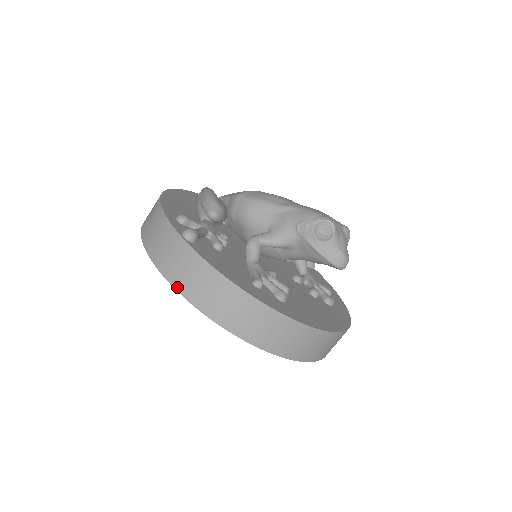
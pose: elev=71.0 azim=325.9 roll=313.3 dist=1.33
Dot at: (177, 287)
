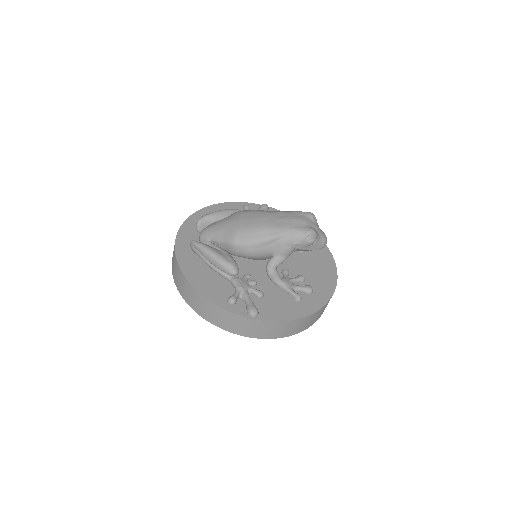
Dot at: (264, 338)
